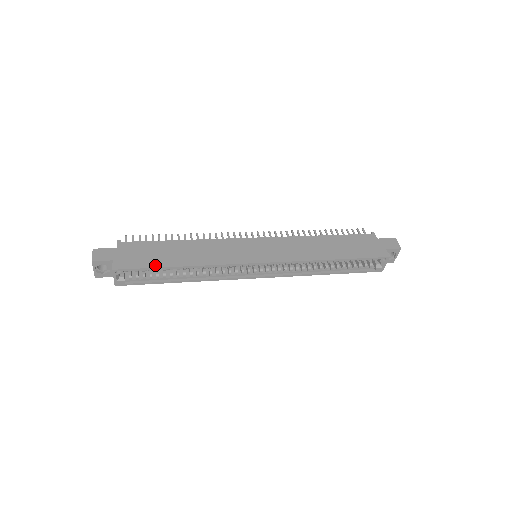
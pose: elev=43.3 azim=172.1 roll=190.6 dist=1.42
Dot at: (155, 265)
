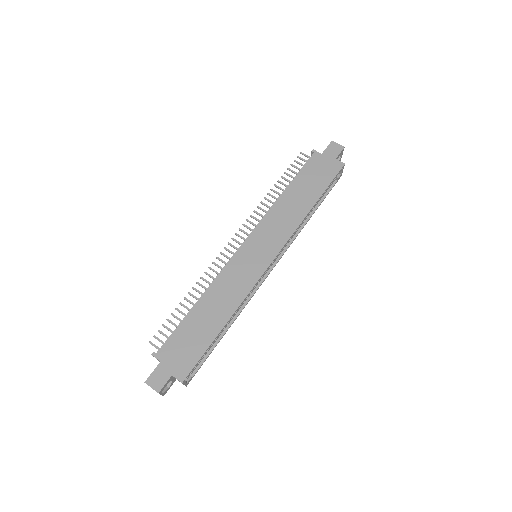
Dot at: (206, 345)
